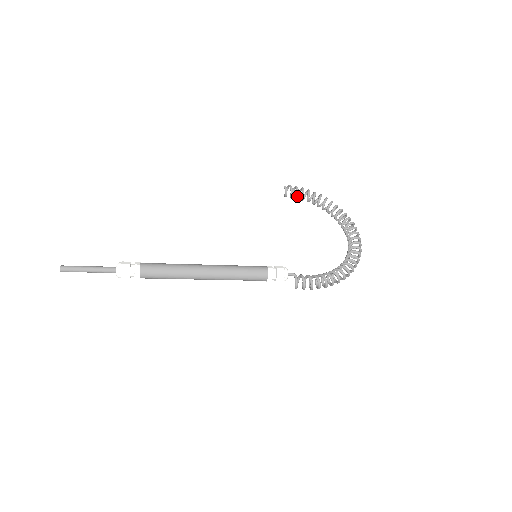
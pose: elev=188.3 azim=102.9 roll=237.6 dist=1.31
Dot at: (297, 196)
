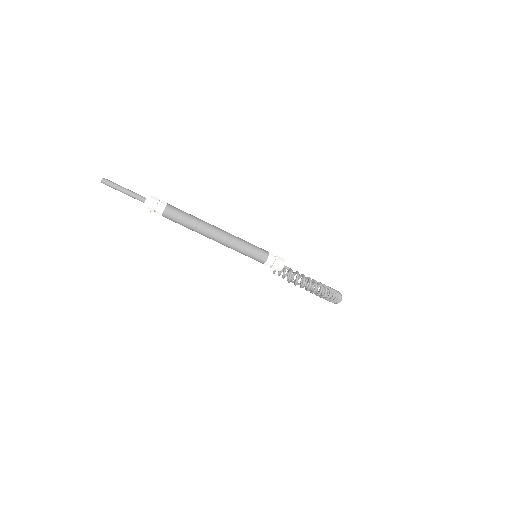
Dot at: (284, 272)
